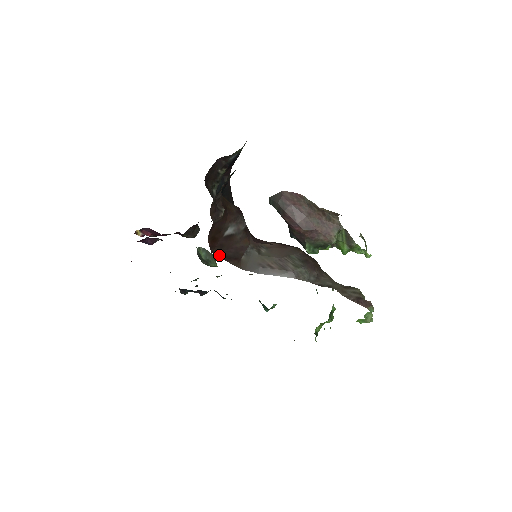
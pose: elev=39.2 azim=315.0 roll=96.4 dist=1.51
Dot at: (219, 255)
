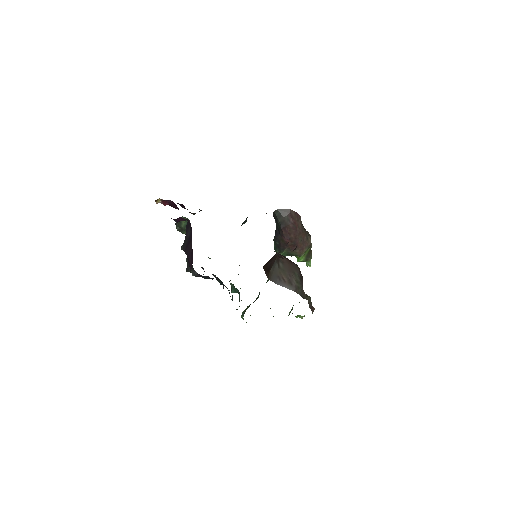
Dot at: (264, 268)
